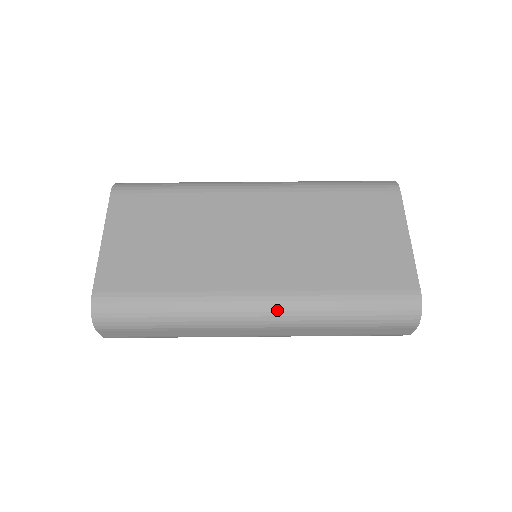
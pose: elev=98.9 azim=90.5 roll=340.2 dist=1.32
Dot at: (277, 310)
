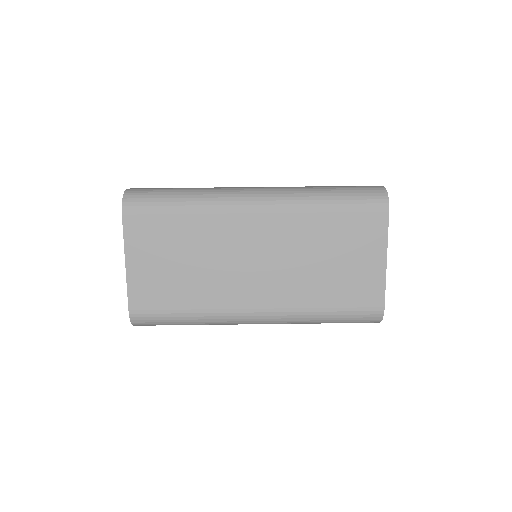
Dot at: (272, 320)
